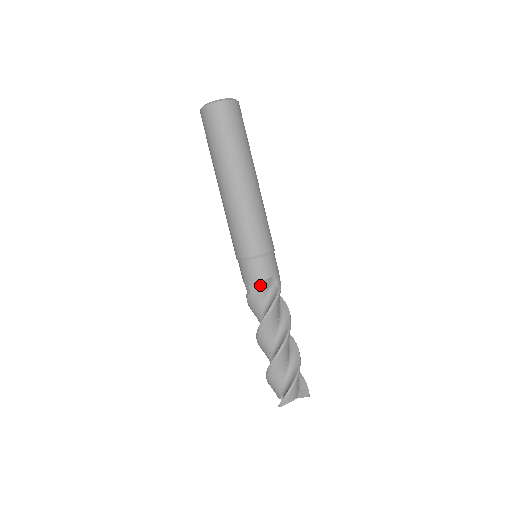
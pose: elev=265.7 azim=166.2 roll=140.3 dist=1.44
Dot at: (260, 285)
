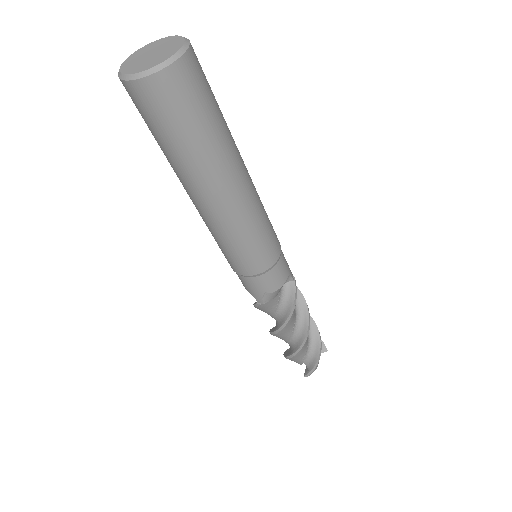
Dot at: (276, 293)
